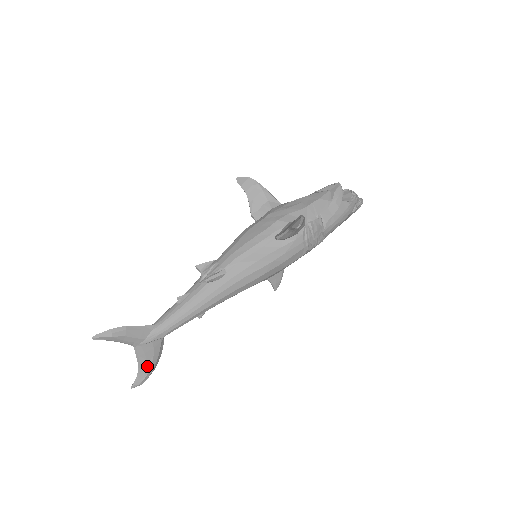
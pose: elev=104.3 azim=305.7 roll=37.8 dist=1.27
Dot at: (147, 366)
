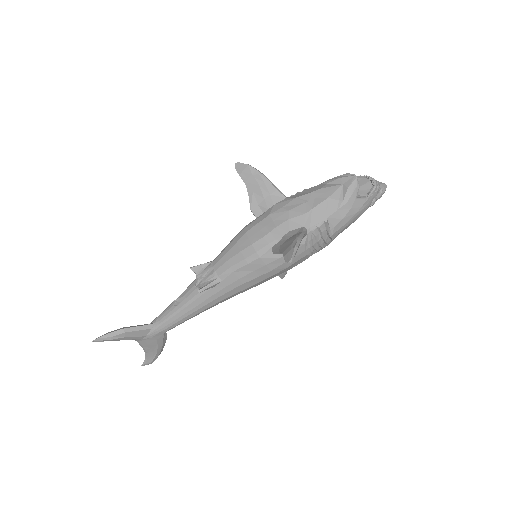
Dot at: (153, 352)
